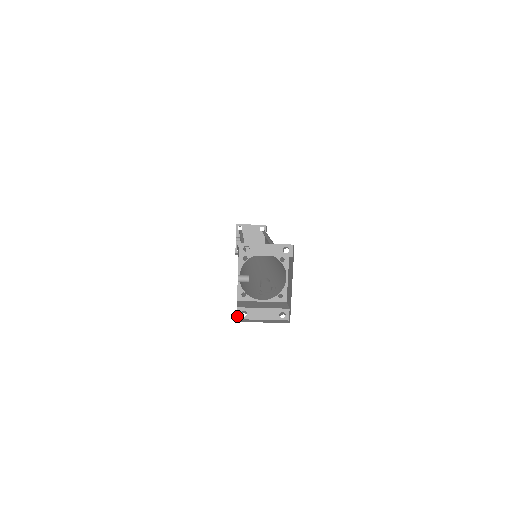
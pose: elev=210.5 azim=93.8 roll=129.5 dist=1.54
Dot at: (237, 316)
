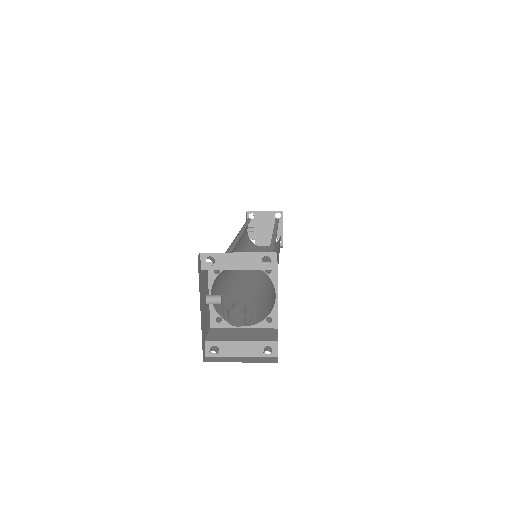
Dot at: (205, 352)
